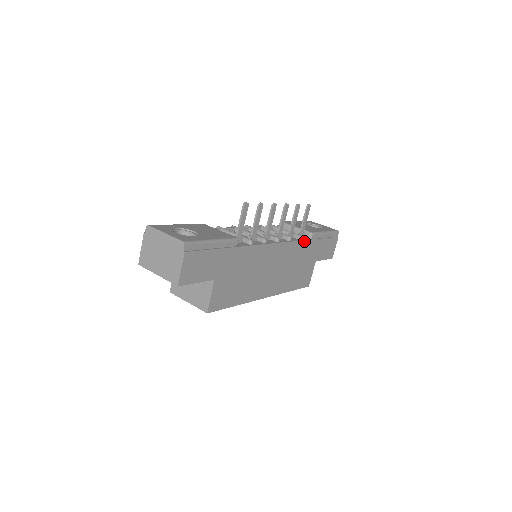
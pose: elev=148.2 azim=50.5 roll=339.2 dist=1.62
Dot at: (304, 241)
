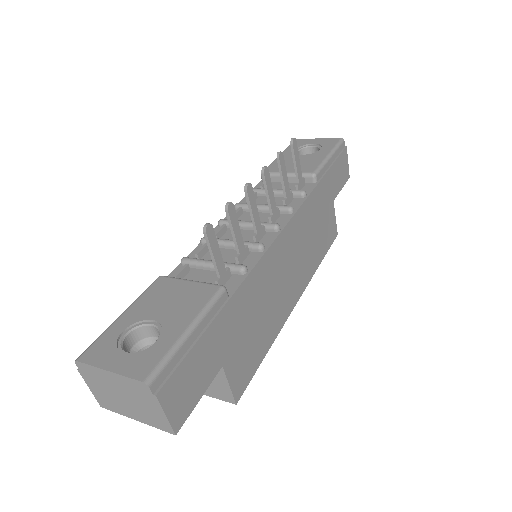
Dot at: (310, 195)
